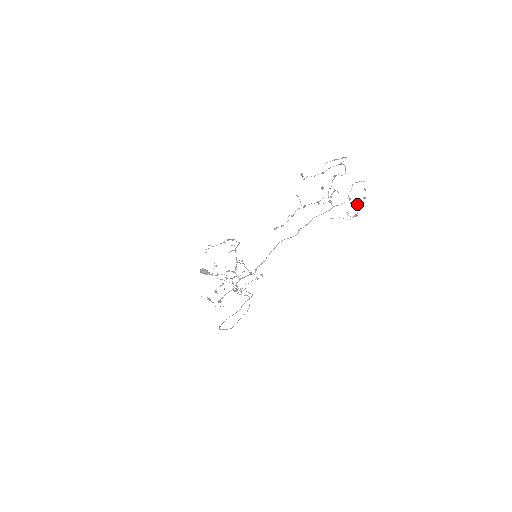
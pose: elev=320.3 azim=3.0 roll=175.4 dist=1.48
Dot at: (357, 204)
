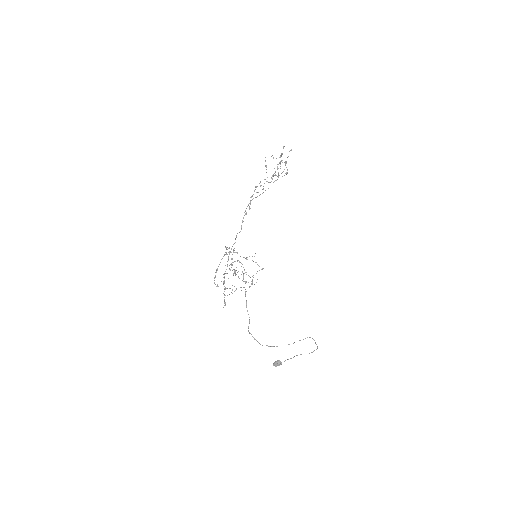
Dot at: (281, 153)
